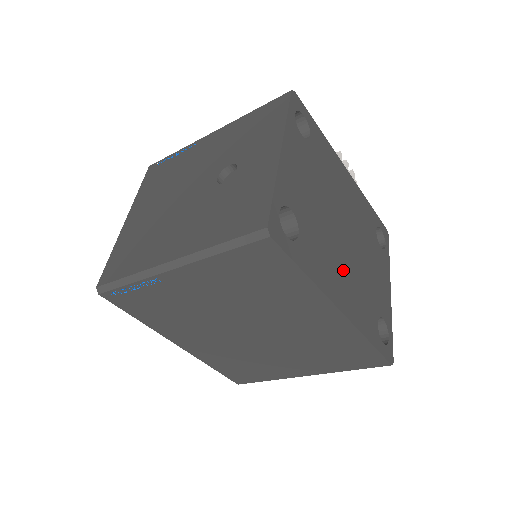
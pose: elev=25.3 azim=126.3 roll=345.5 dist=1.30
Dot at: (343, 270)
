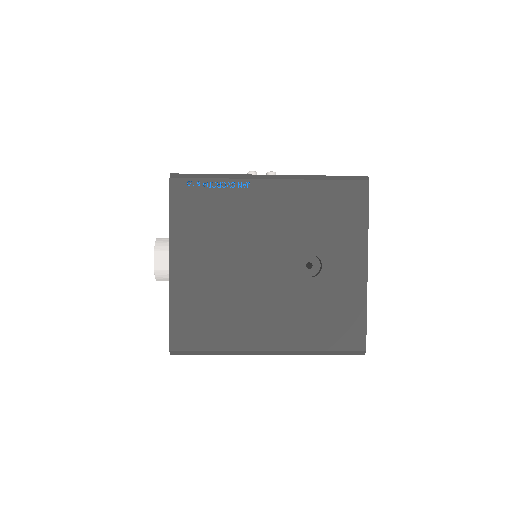
Dot at: occluded
